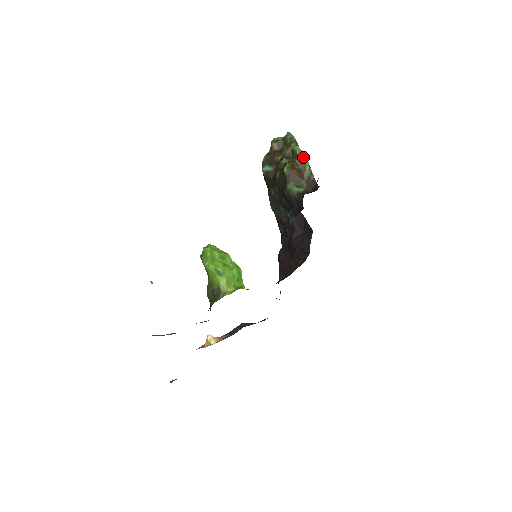
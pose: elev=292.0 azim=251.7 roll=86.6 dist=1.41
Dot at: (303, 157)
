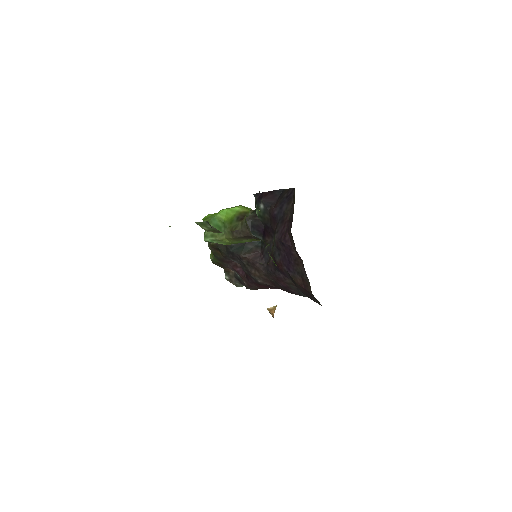
Dot at: occluded
